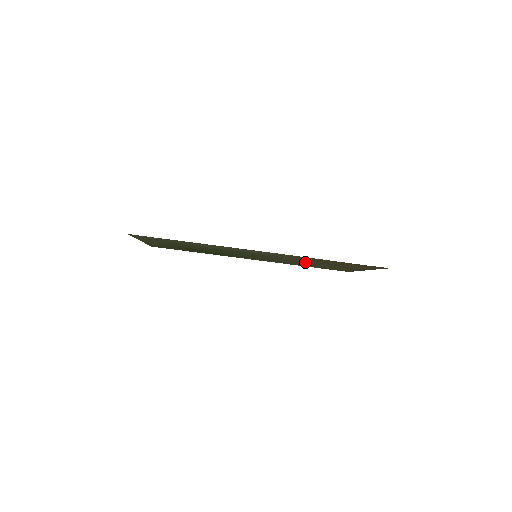
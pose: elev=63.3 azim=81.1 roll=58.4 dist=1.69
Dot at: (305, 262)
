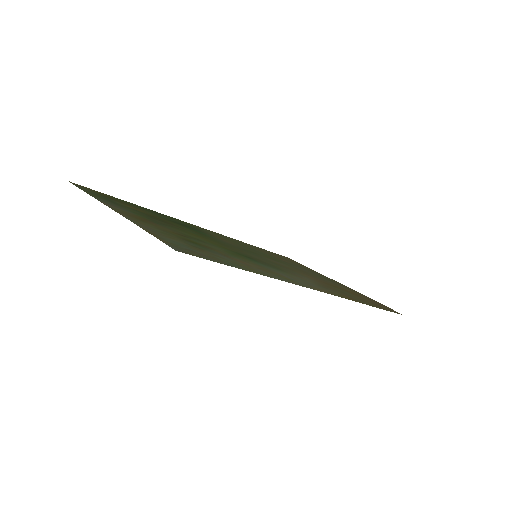
Dot at: (296, 268)
